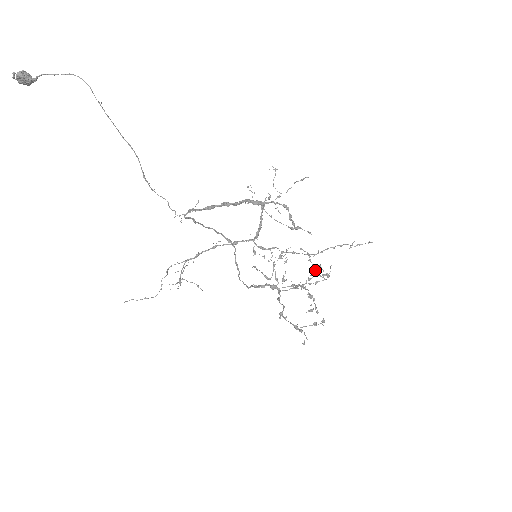
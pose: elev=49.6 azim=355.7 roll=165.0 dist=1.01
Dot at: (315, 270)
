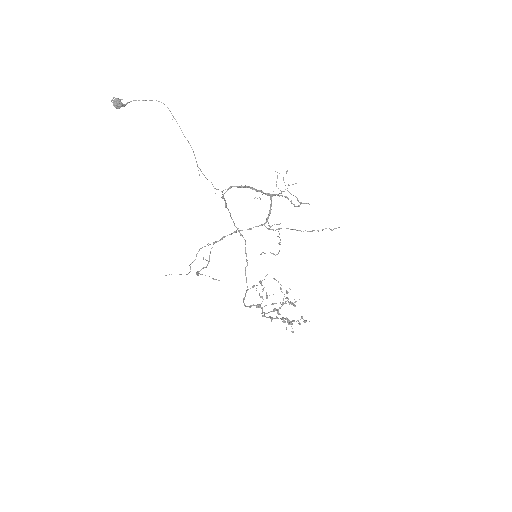
Dot at: (285, 298)
